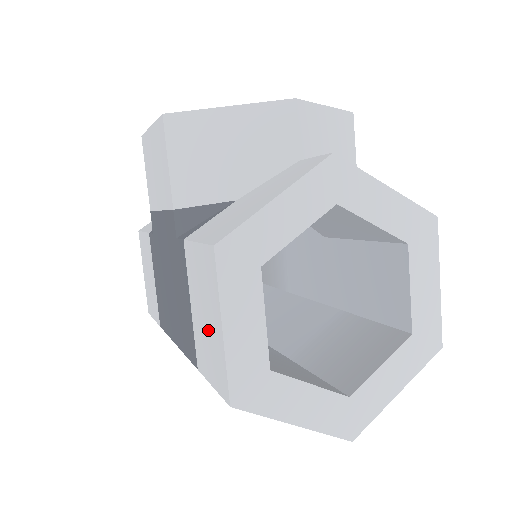
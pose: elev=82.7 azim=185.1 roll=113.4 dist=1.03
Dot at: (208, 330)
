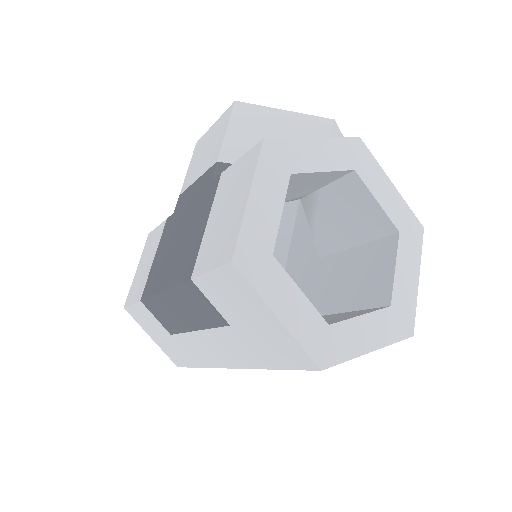
Dot at: (226, 219)
